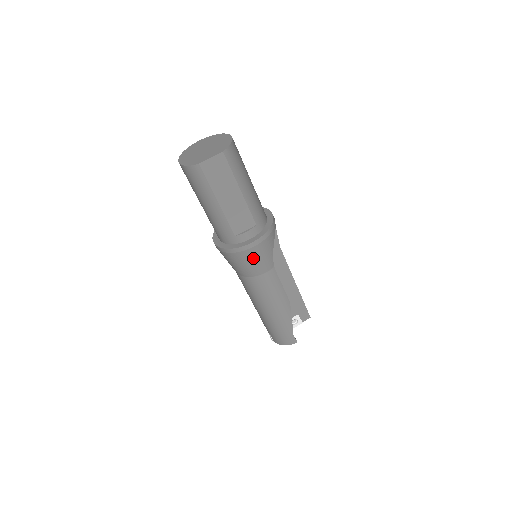
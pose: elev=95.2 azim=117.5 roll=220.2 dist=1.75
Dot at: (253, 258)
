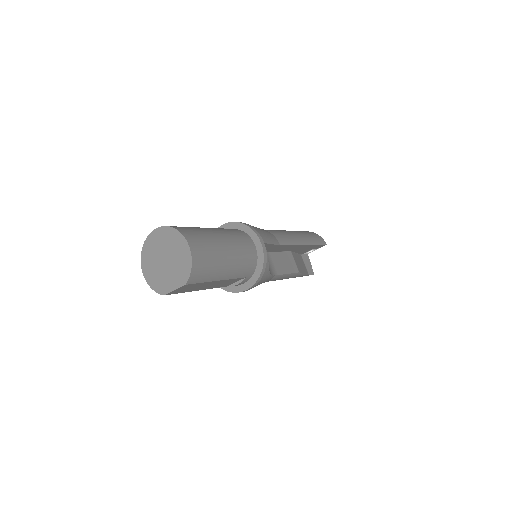
Dot at: occluded
